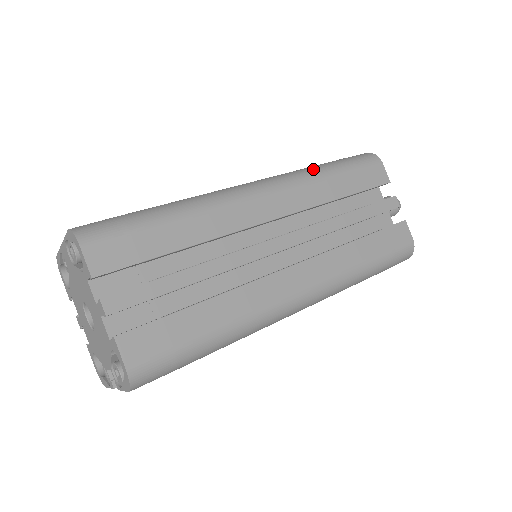
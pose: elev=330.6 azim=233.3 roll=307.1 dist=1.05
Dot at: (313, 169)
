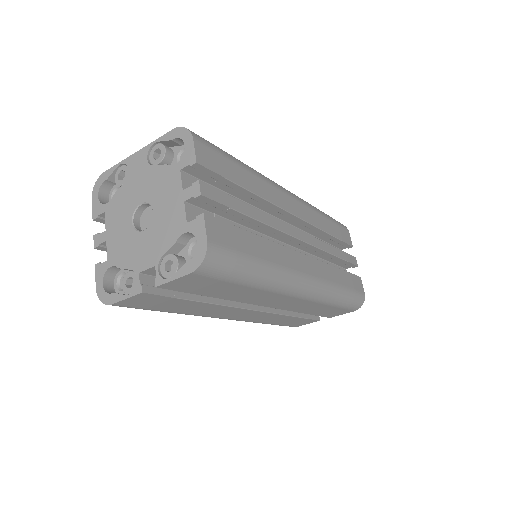
Dot at: occluded
